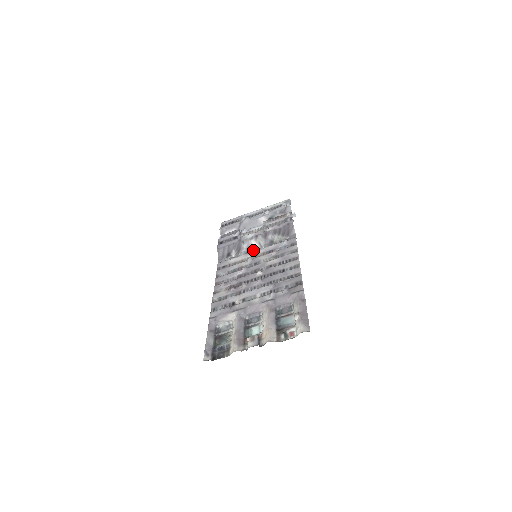
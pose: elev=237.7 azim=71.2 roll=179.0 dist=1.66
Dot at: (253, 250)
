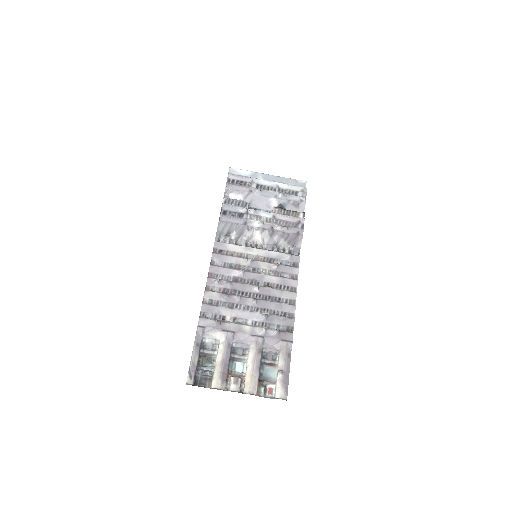
Dot at: (254, 243)
